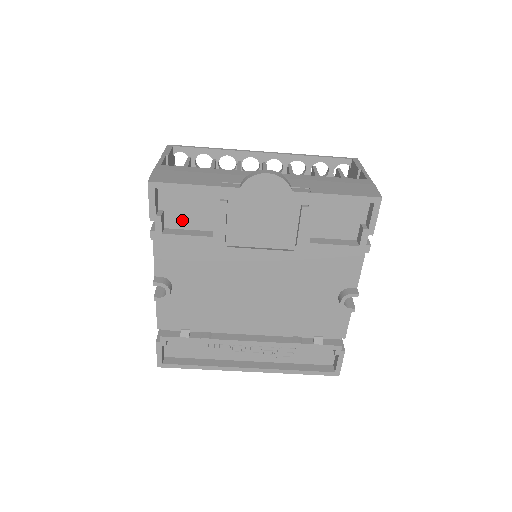
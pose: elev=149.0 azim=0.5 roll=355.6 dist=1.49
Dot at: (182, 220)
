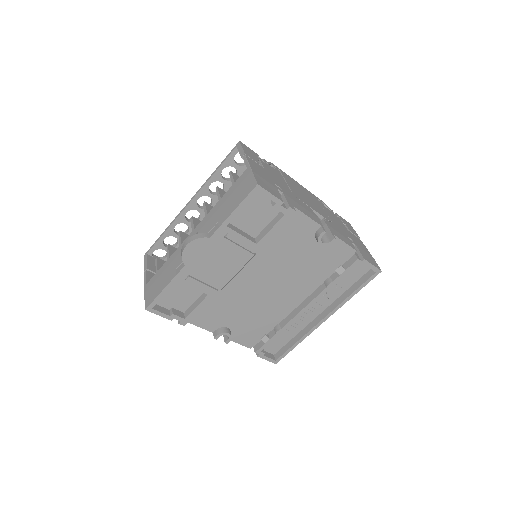
Dot at: (186, 302)
